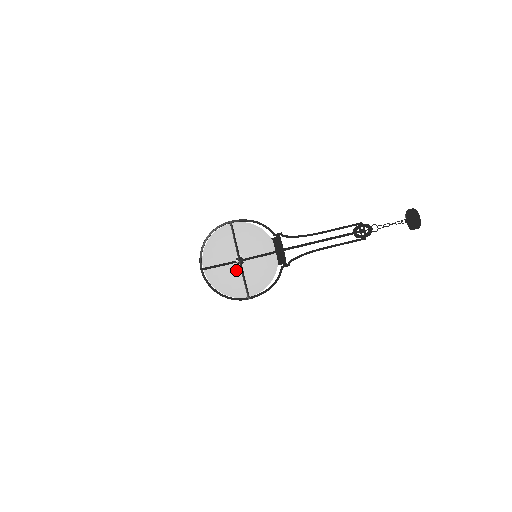
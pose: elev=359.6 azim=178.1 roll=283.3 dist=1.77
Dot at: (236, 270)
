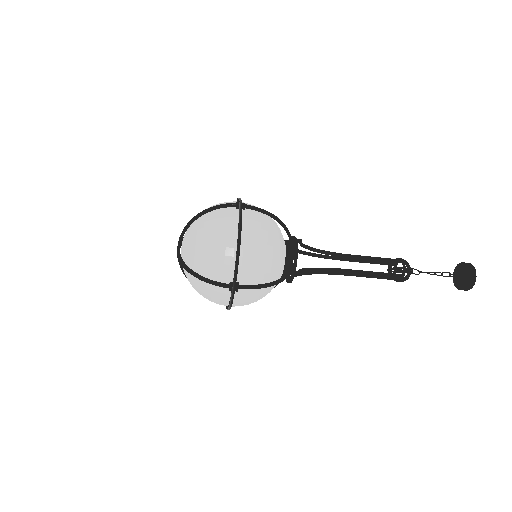
Dot at: (232, 214)
